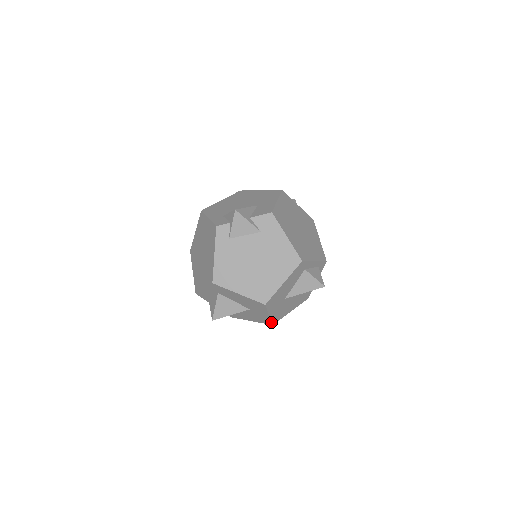
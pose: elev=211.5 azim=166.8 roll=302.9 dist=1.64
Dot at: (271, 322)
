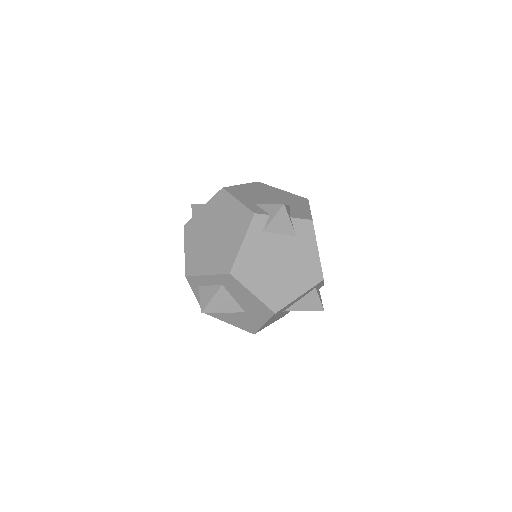
Dot at: (256, 331)
